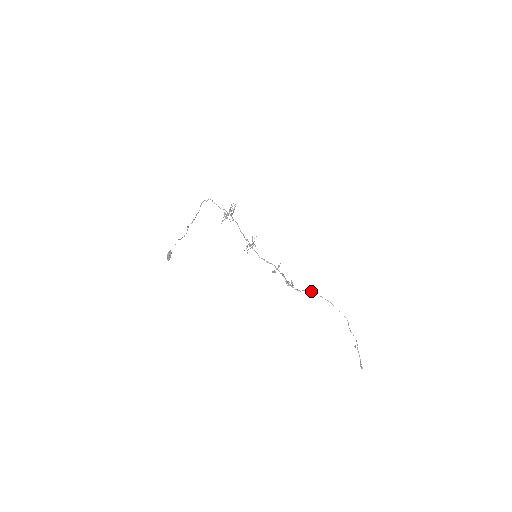
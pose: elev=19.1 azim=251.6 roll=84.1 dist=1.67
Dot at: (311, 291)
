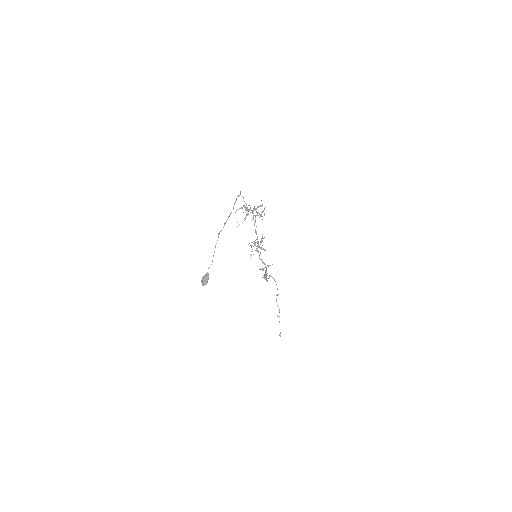
Dot at: (270, 275)
